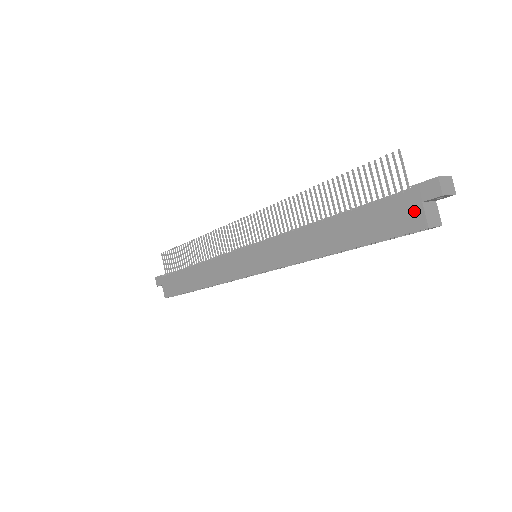
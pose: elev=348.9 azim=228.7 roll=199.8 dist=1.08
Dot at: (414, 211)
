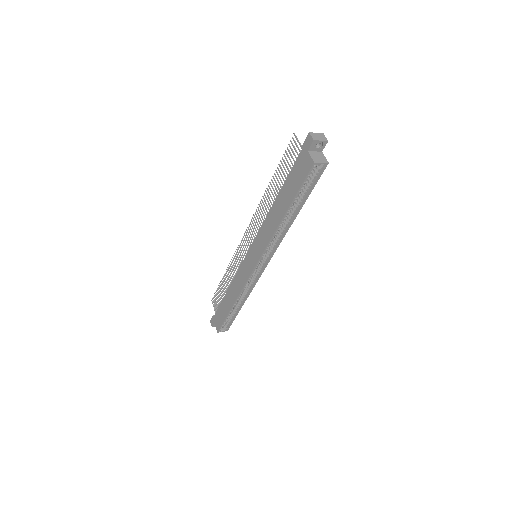
Dot at: (306, 159)
